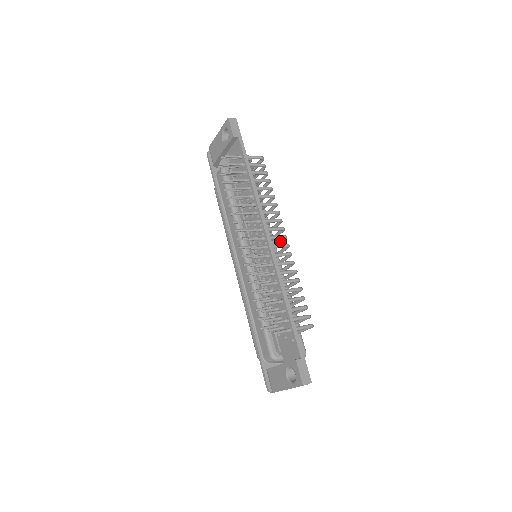
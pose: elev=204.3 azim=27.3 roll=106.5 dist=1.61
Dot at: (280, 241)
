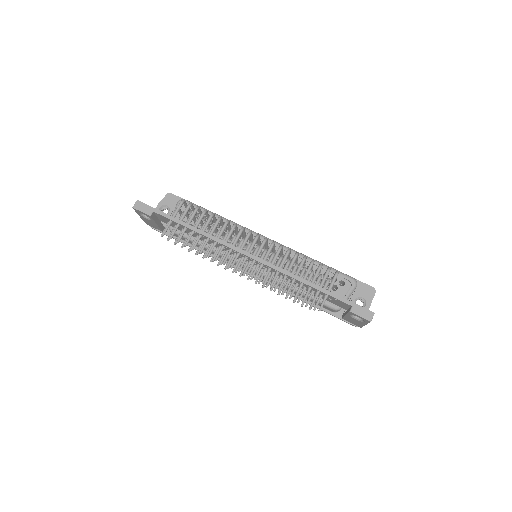
Dot at: (257, 240)
